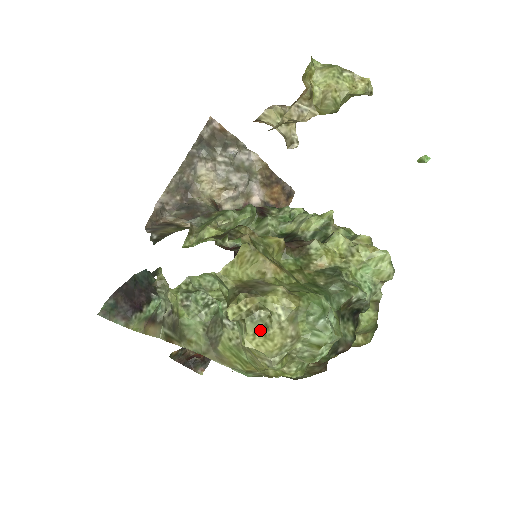
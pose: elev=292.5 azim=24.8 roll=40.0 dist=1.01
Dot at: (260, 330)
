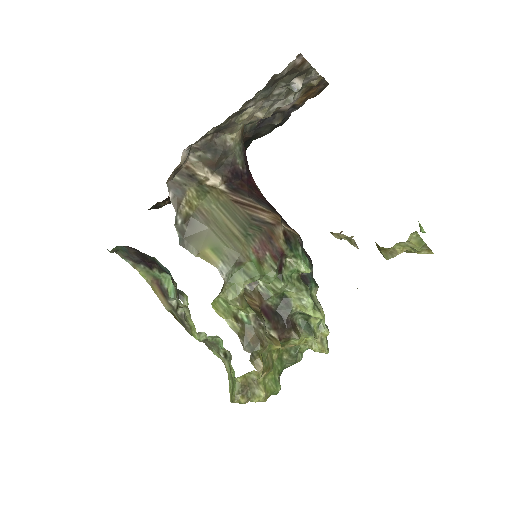
Dot at: occluded
